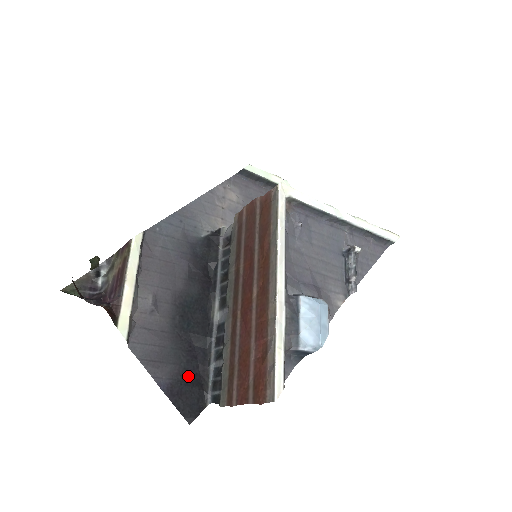
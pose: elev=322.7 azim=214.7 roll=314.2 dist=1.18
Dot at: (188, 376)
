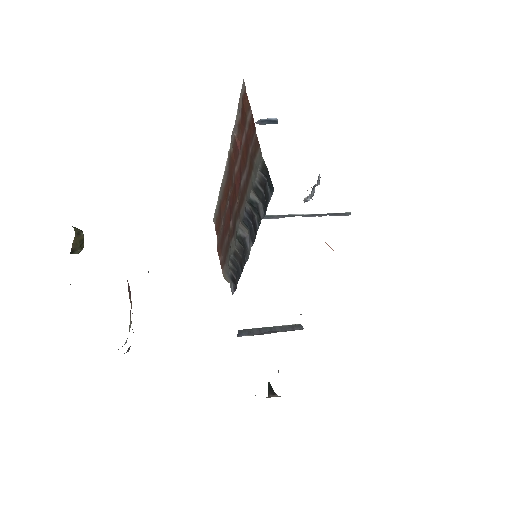
Dot at: occluded
